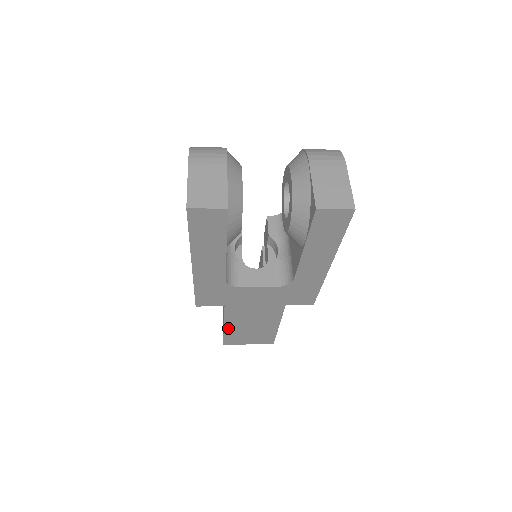
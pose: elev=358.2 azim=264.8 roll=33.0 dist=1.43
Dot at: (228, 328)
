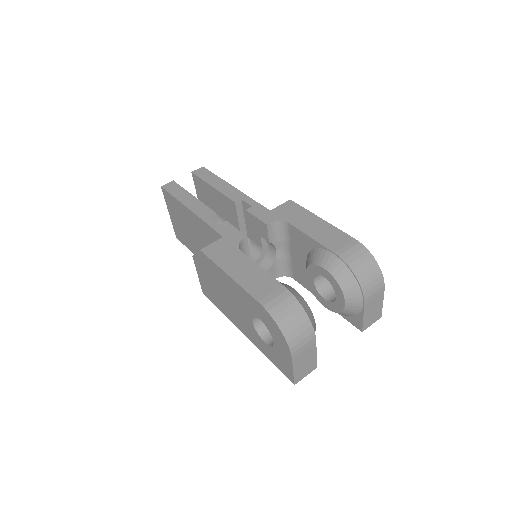
Dot at: occluded
